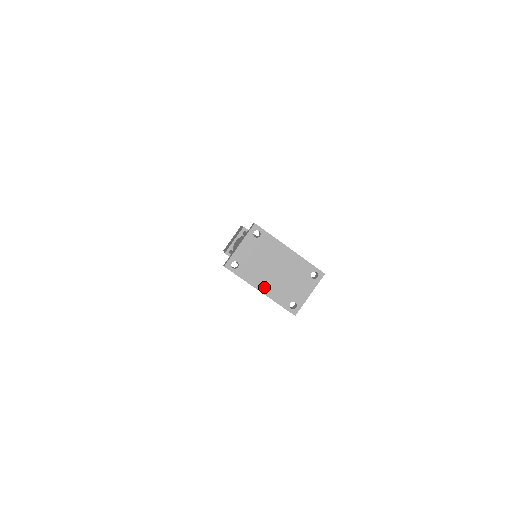
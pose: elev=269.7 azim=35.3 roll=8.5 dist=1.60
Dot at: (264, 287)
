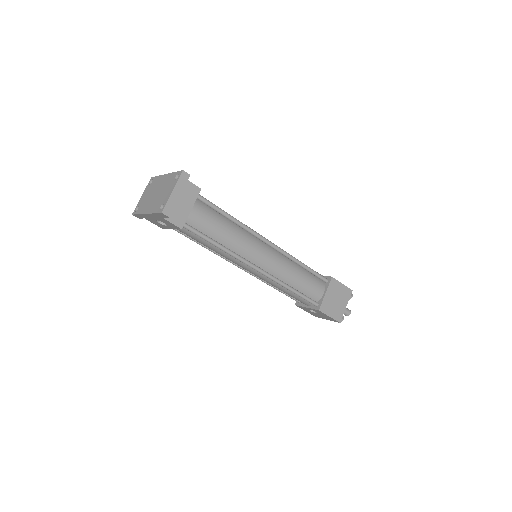
Dot at: (148, 209)
